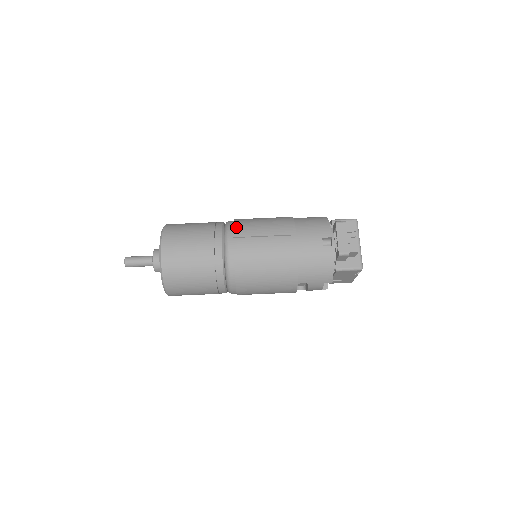
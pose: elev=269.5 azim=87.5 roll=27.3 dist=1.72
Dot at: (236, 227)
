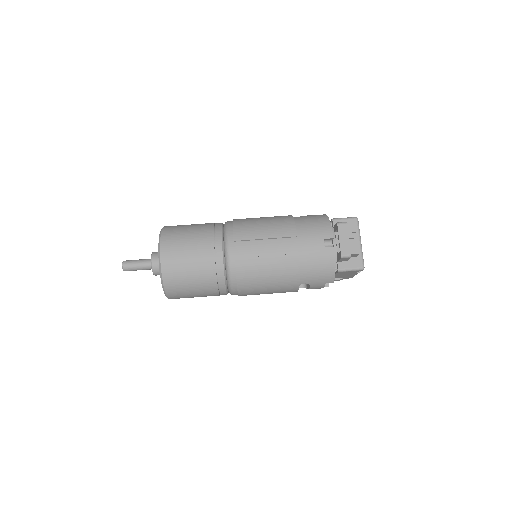
Dot at: (236, 230)
